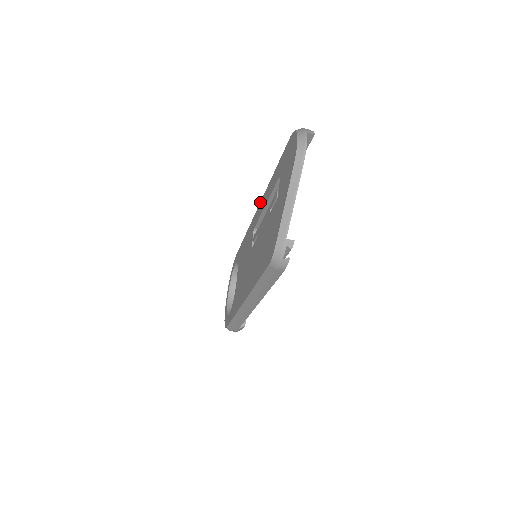
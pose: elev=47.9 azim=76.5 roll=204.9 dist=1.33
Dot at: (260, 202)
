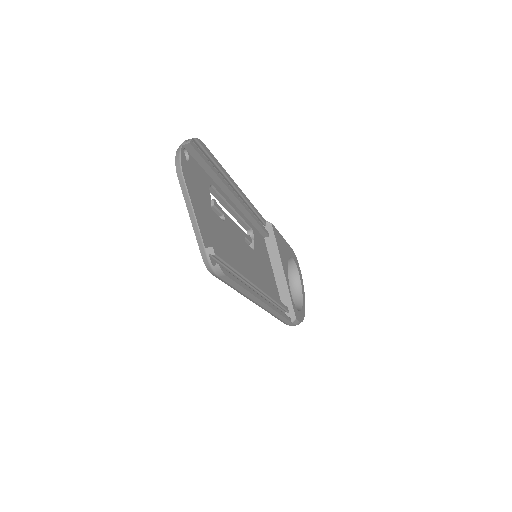
Dot at: occluded
